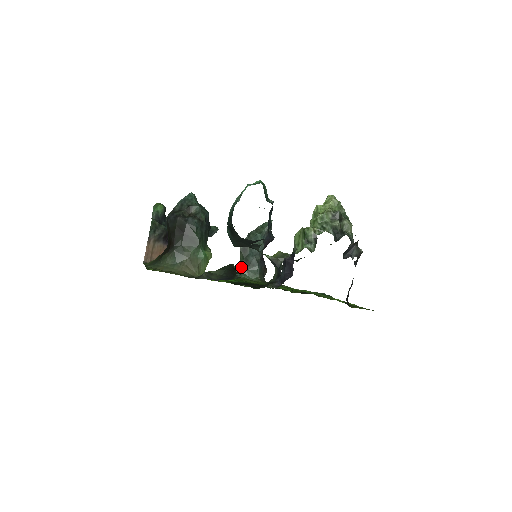
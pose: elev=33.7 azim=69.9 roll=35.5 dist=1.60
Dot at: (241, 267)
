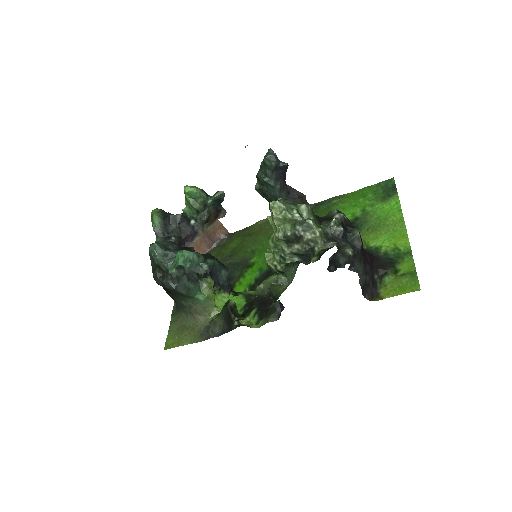
Dot at: occluded
